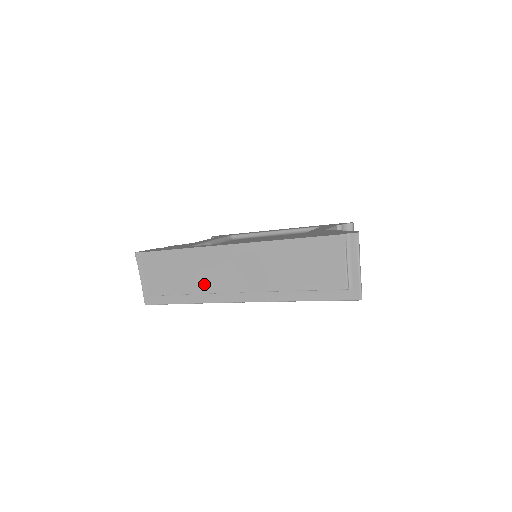
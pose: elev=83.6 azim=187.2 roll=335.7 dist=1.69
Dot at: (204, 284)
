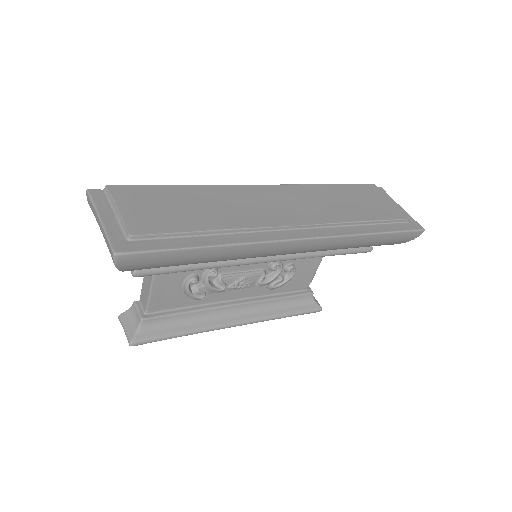
Dot at: (239, 218)
